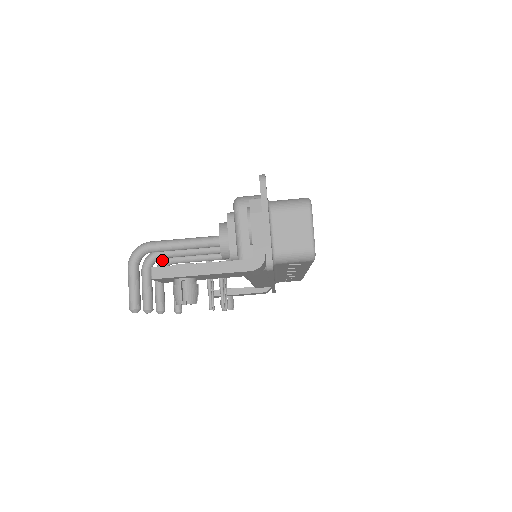
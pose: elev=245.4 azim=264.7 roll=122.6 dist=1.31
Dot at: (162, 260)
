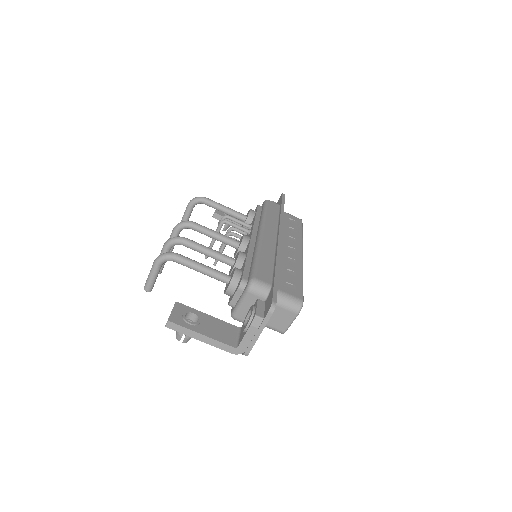
Dot at: (184, 223)
